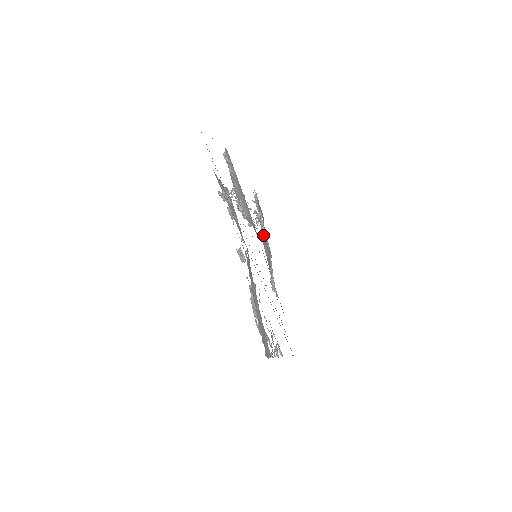
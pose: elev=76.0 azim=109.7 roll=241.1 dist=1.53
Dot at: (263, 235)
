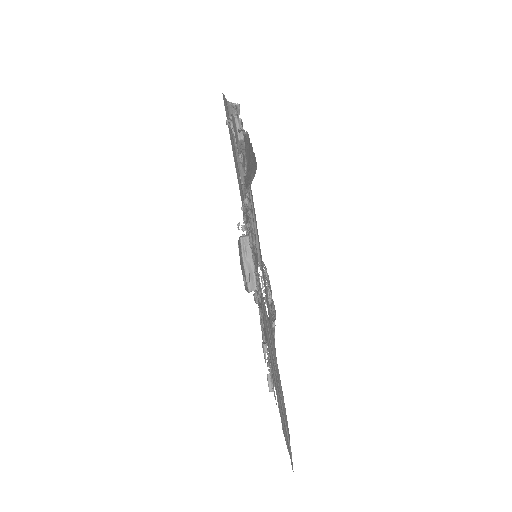
Dot at: occluded
